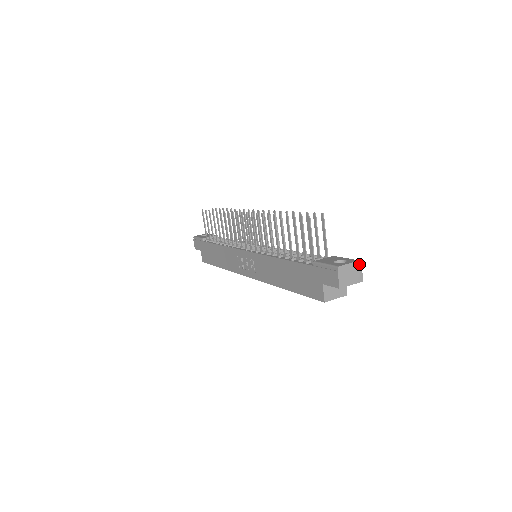
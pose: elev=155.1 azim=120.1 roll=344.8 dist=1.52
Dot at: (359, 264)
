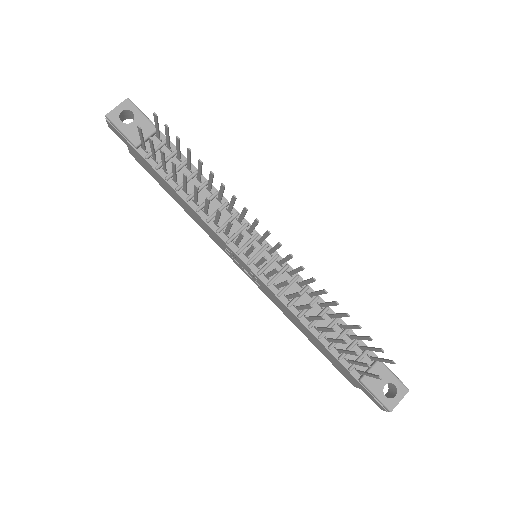
Dot at: (407, 391)
